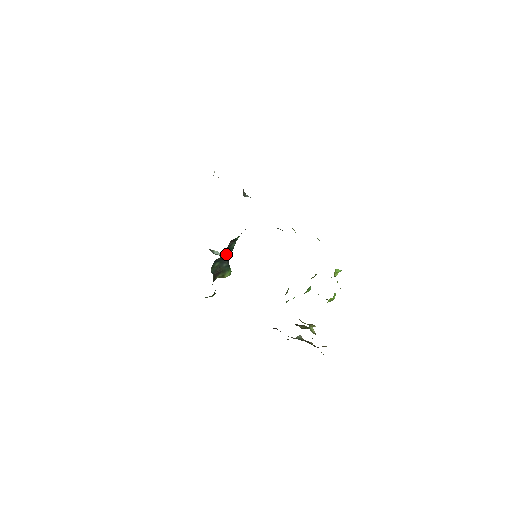
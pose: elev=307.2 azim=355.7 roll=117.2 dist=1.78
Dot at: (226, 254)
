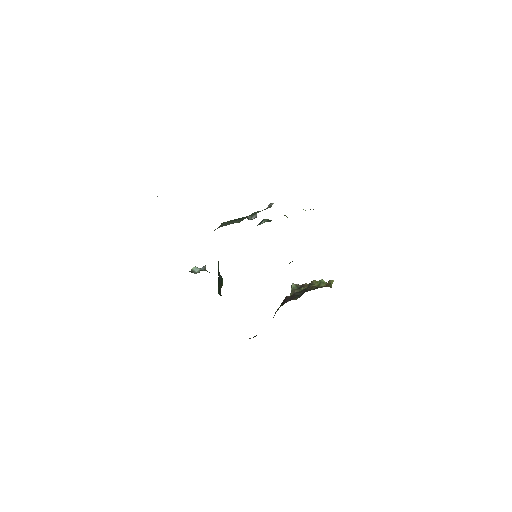
Dot at: occluded
